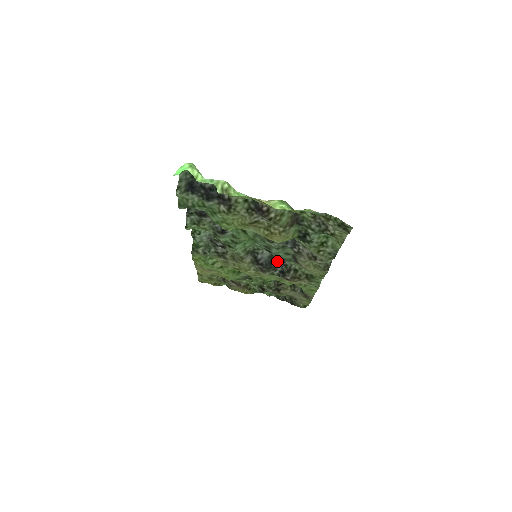
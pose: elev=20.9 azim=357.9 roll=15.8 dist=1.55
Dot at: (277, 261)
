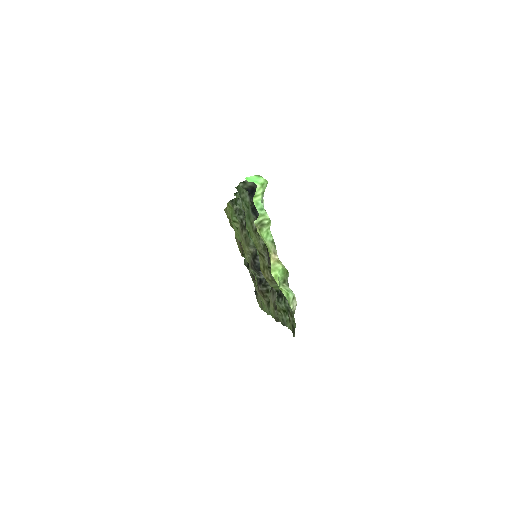
Dot at: occluded
